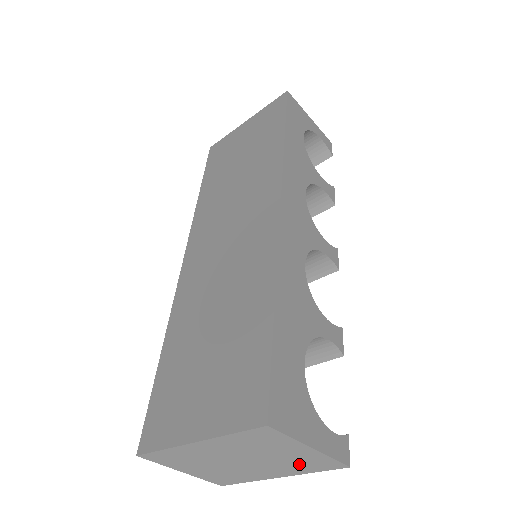
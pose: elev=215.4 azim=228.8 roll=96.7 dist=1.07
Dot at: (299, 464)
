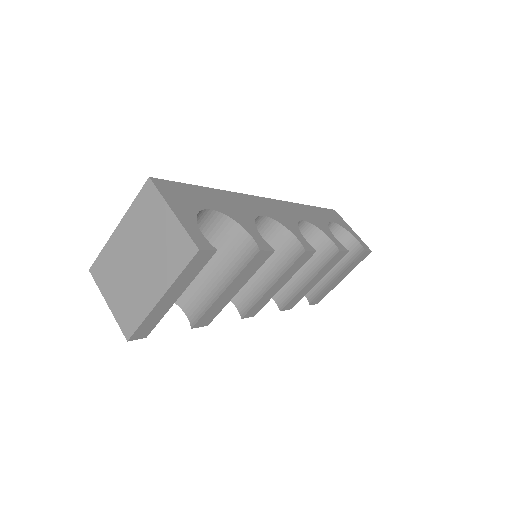
Dot at: (169, 255)
